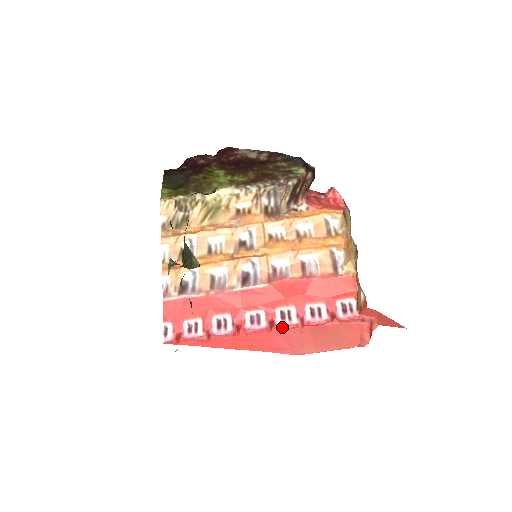
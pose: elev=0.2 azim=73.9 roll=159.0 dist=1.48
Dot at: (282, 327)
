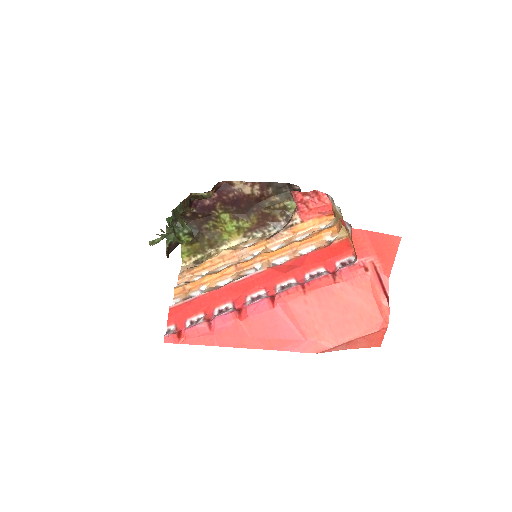
Dot at: (282, 294)
